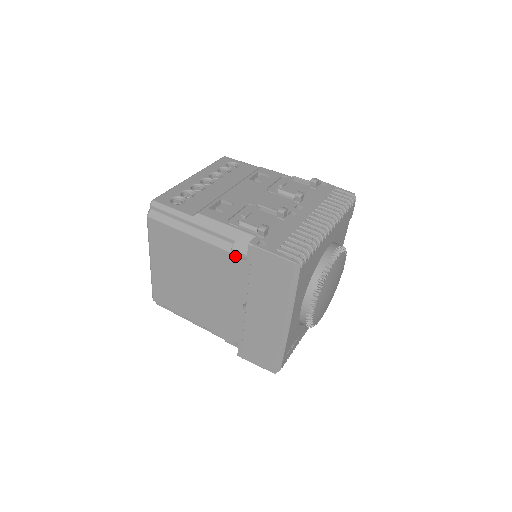
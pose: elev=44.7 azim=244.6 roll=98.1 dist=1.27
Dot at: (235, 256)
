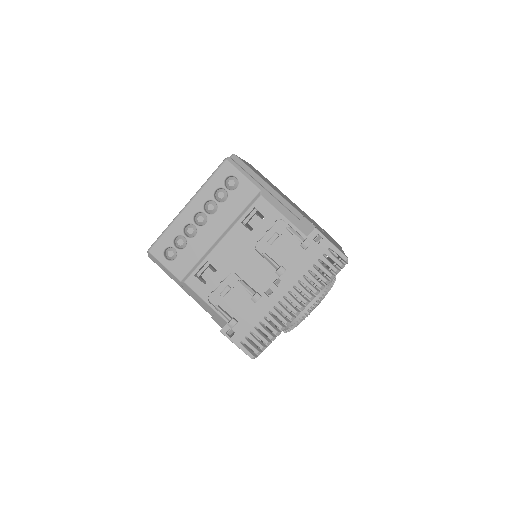
Dot at: occluded
